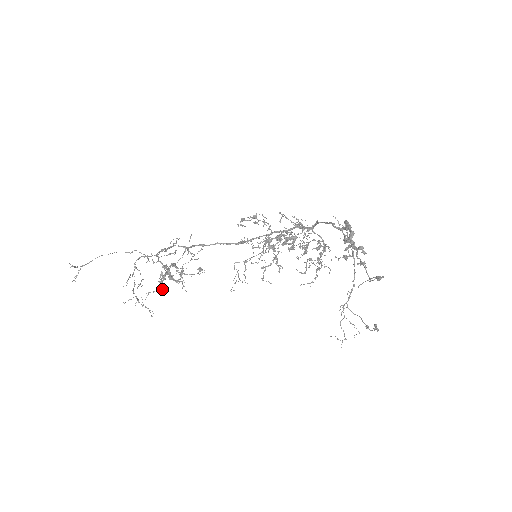
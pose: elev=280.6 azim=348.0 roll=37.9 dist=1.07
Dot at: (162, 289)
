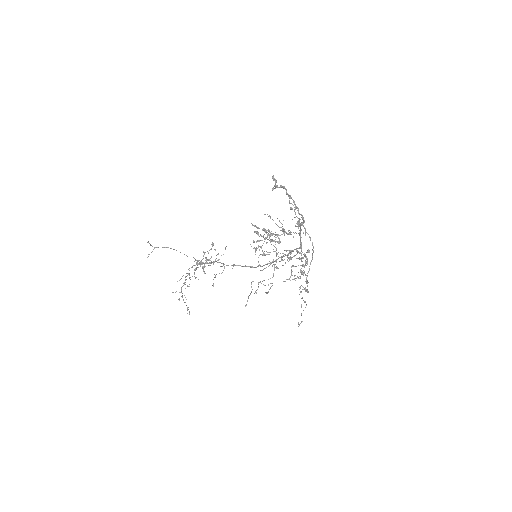
Dot at: occluded
